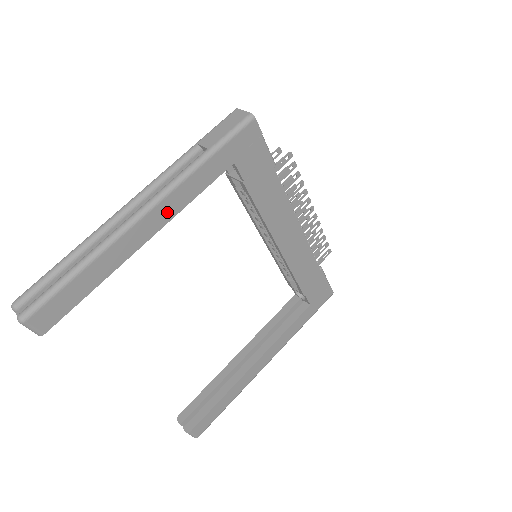
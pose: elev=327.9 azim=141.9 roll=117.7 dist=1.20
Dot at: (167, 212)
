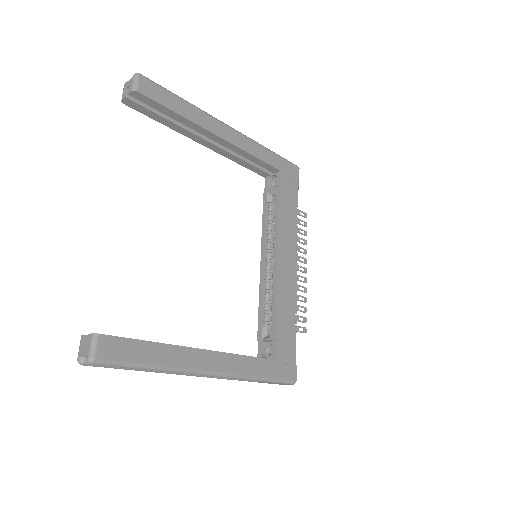
Dot at: (238, 141)
